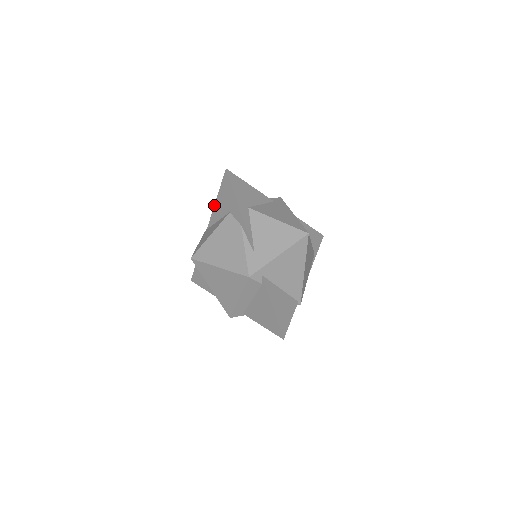
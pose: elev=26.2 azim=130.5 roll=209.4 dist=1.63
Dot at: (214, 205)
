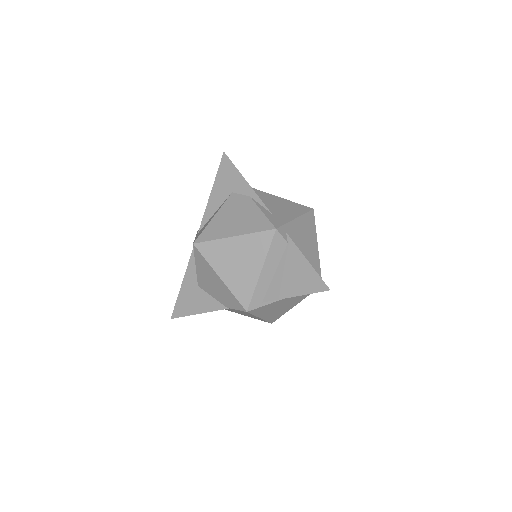
Dot at: (208, 199)
